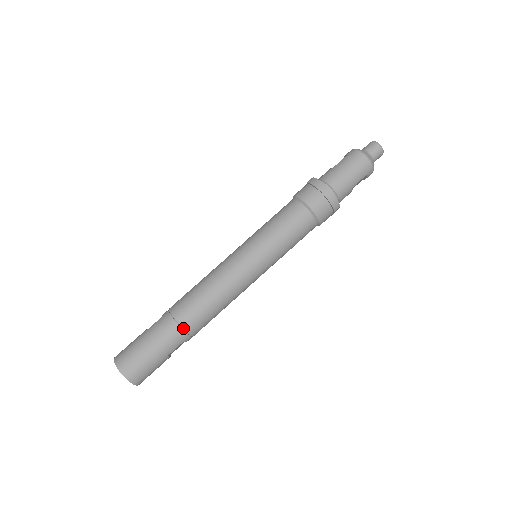
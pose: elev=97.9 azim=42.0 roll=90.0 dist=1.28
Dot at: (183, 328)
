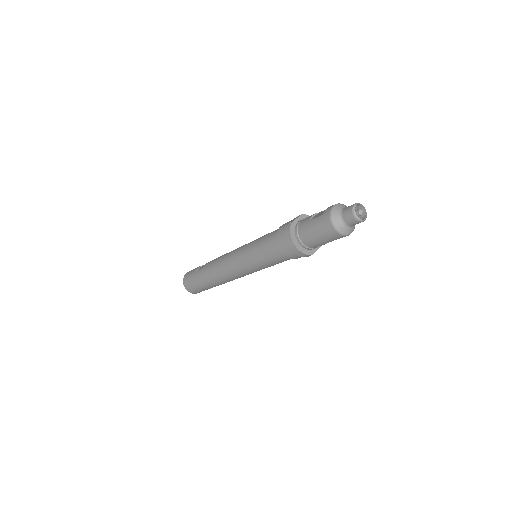
Dot at: (211, 283)
